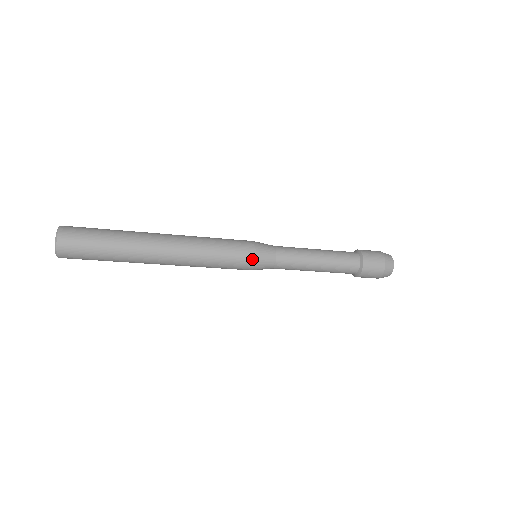
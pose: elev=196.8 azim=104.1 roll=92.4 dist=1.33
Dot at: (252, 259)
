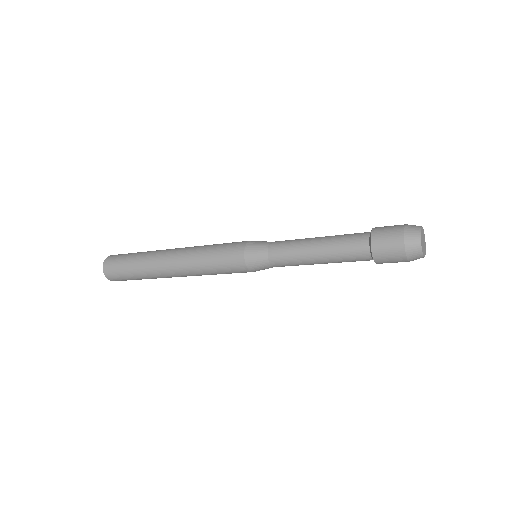
Dot at: (241, 256)
